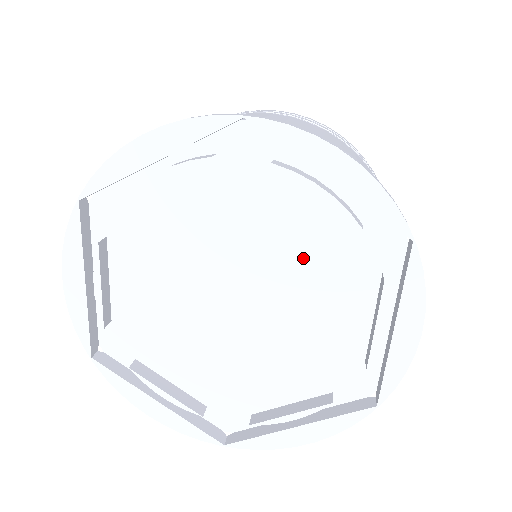
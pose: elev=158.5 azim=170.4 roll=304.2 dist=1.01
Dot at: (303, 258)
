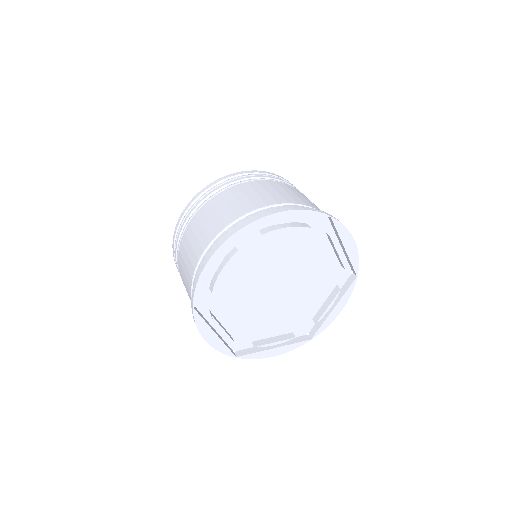
Dot at: (293, 252)
